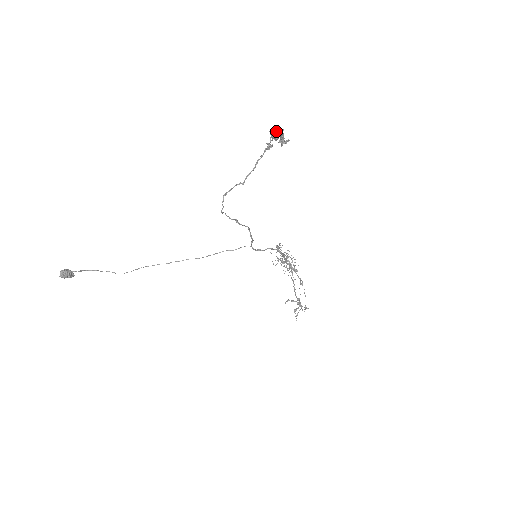
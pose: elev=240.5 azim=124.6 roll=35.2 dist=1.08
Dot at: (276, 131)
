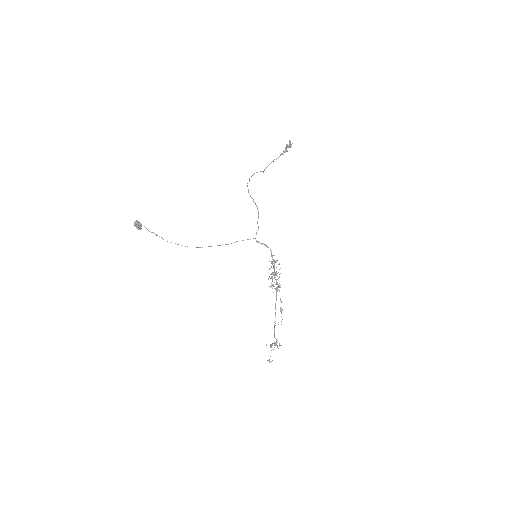
Dot at: occluded
